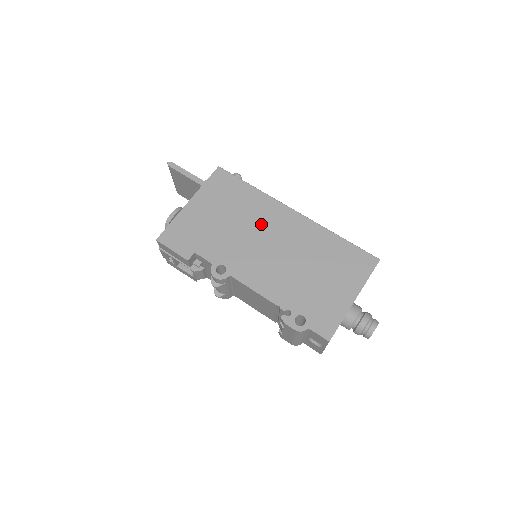
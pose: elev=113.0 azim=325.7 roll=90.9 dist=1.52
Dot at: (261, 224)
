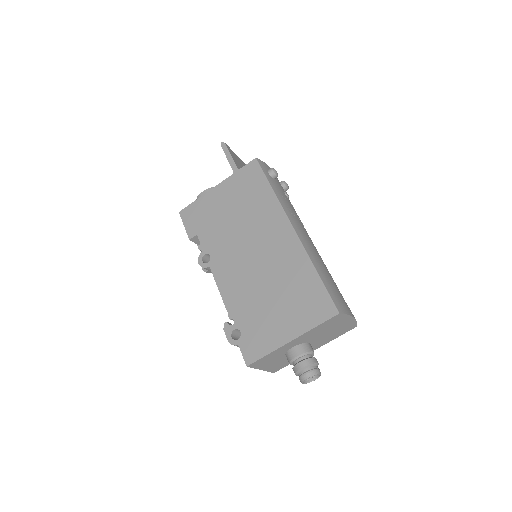
Dot at: (257, 229)
